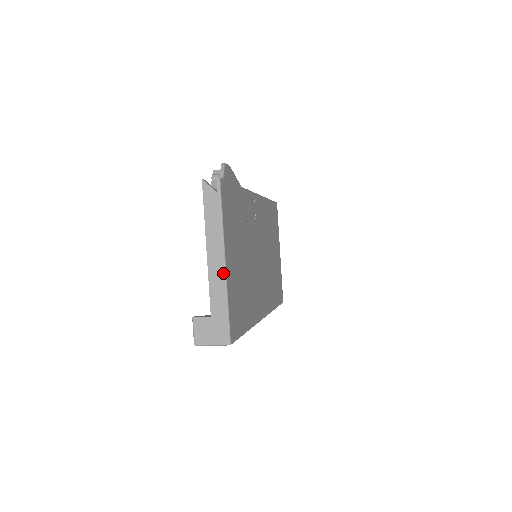
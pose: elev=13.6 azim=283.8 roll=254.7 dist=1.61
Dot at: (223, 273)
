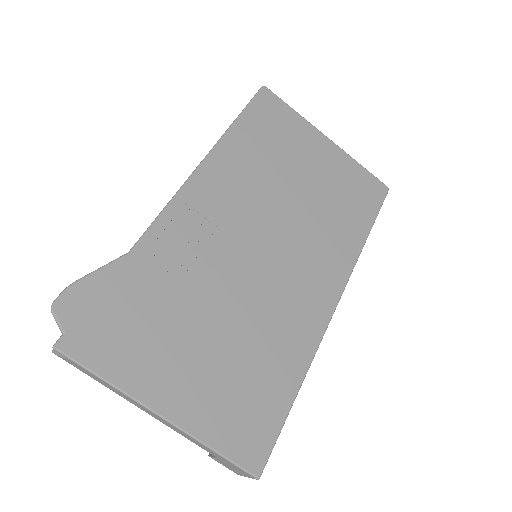
Dot at: (173, 426)
